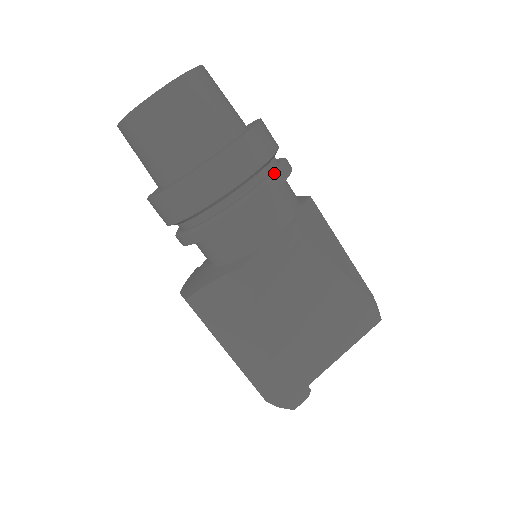
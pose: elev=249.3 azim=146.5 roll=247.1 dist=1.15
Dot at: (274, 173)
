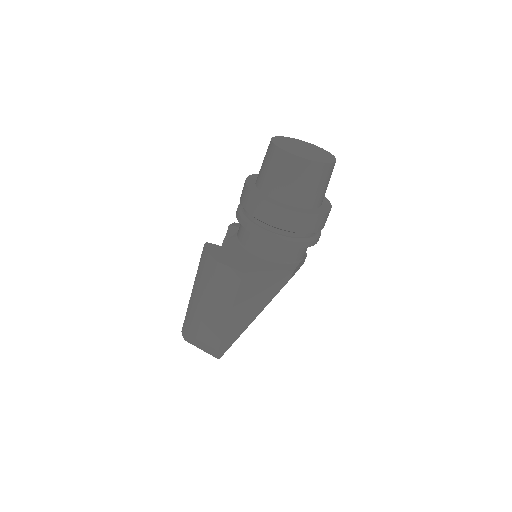
Dot at: occluded
